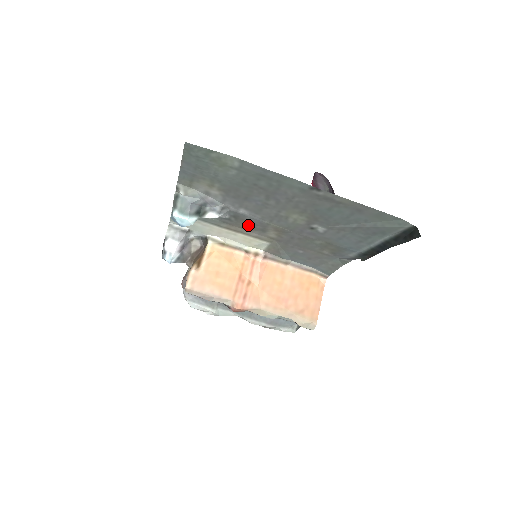
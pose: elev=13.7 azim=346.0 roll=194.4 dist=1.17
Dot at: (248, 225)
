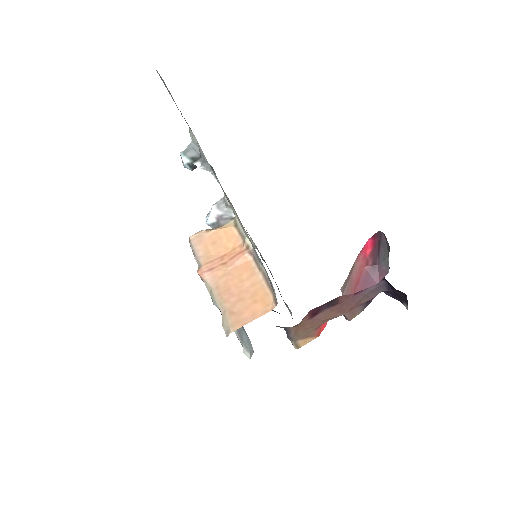
Dot at: occluded
